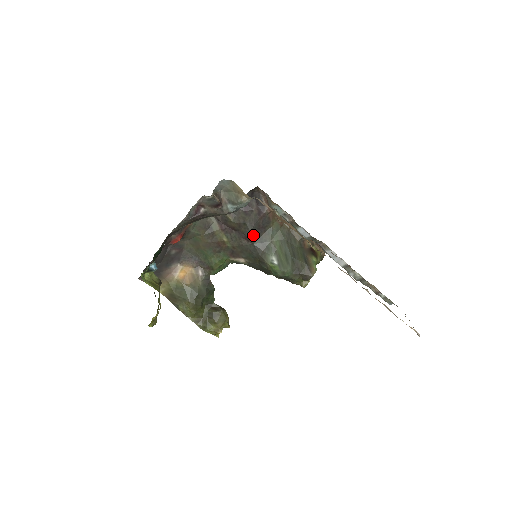
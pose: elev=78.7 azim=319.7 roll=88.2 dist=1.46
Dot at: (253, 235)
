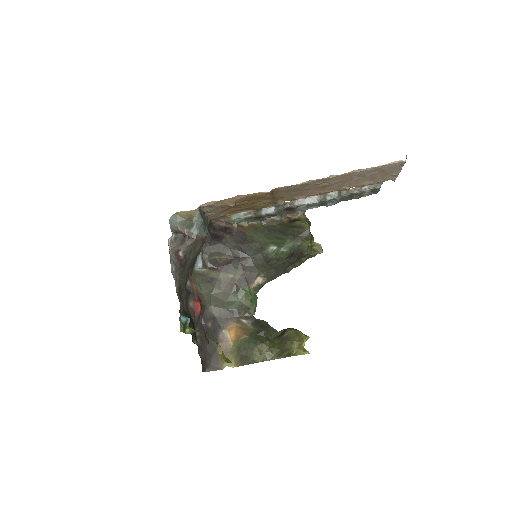
Dot at: (243, 251)
